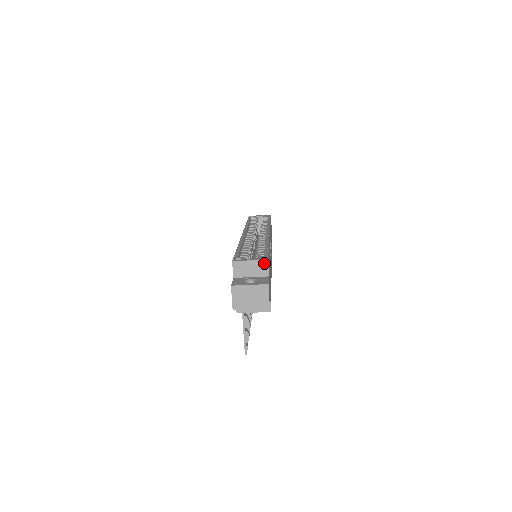
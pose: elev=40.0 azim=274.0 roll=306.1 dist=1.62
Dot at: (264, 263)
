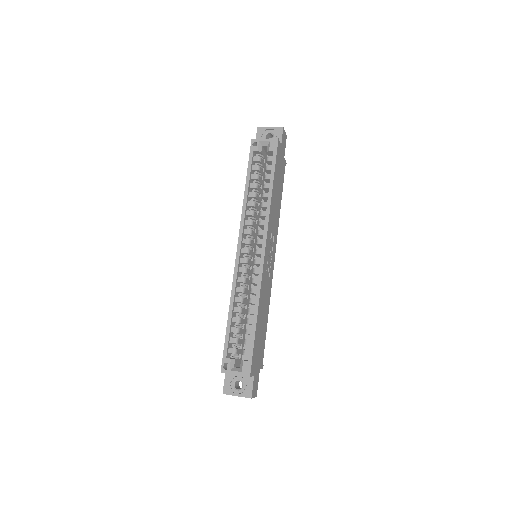
Dot at: occluded
